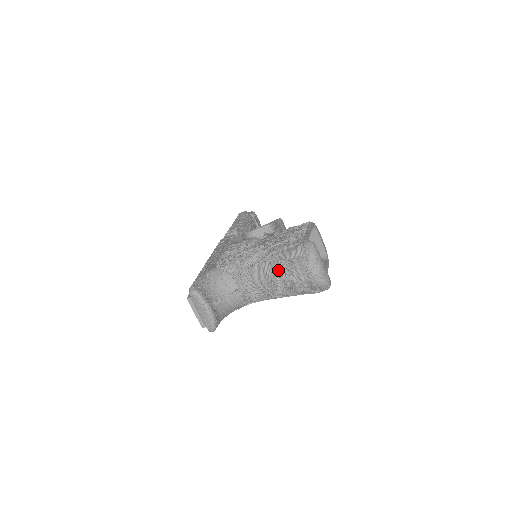
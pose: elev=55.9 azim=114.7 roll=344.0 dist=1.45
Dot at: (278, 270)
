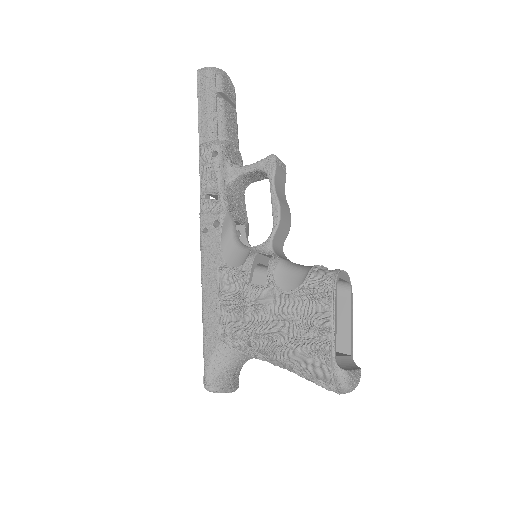
Dot at: (302, 377)
